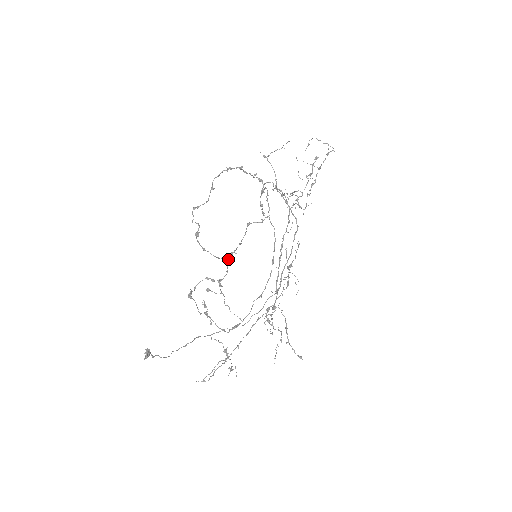
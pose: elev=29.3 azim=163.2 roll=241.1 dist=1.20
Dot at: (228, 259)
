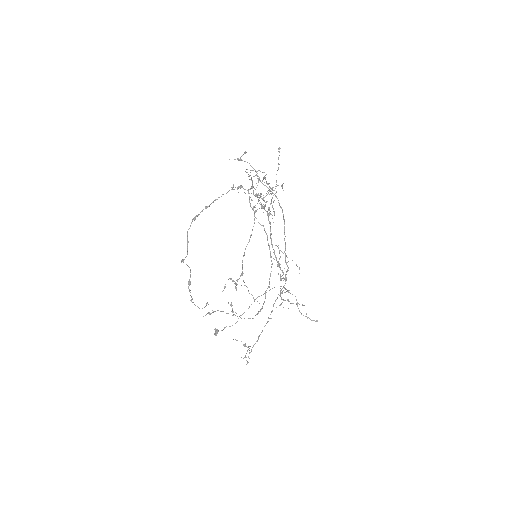
Dot at: (243, 255)
